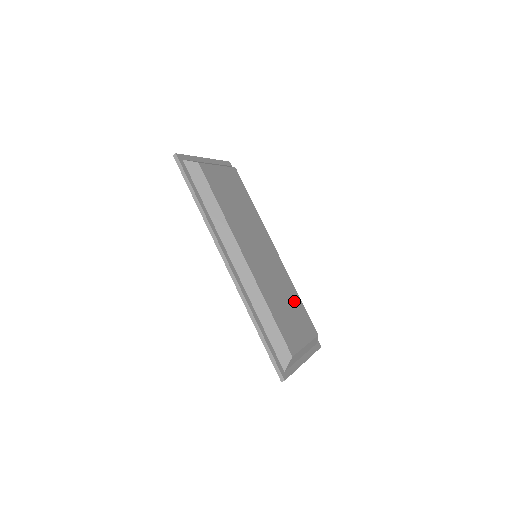
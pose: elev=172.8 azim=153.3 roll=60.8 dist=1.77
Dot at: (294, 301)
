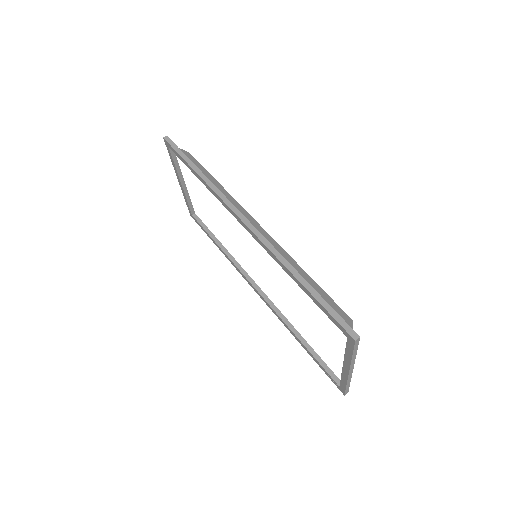
Dot at: occluded
